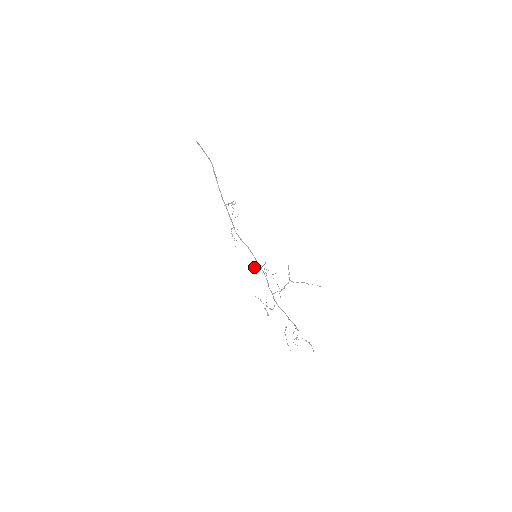
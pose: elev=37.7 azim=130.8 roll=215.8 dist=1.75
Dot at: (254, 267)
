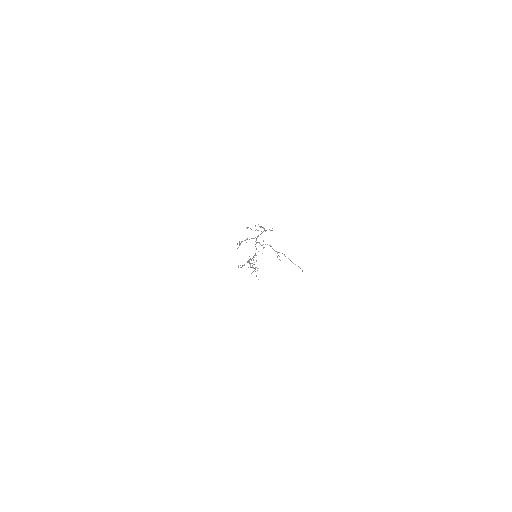
Dot at: (249, 256)
